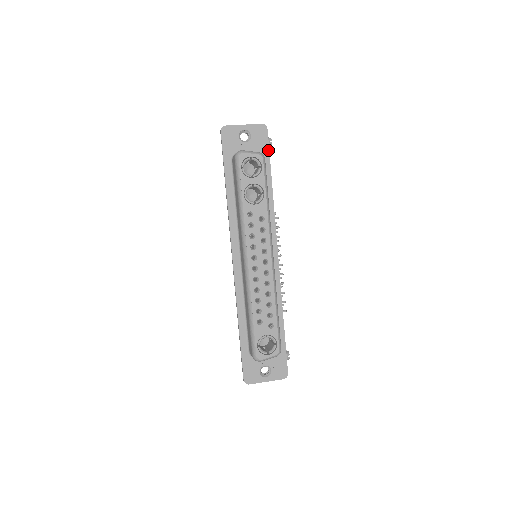
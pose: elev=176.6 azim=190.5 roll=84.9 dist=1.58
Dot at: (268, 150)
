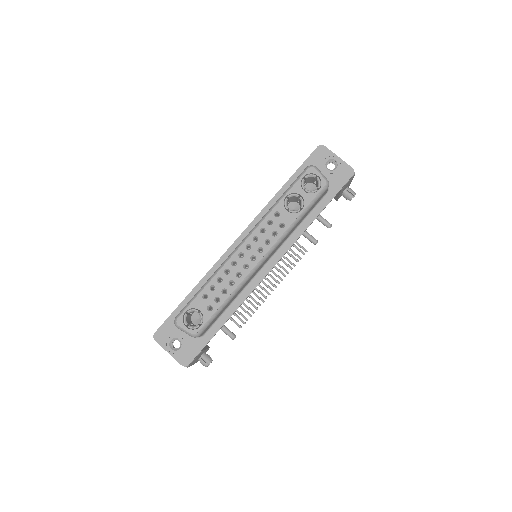
Dot at: (339, 190)
